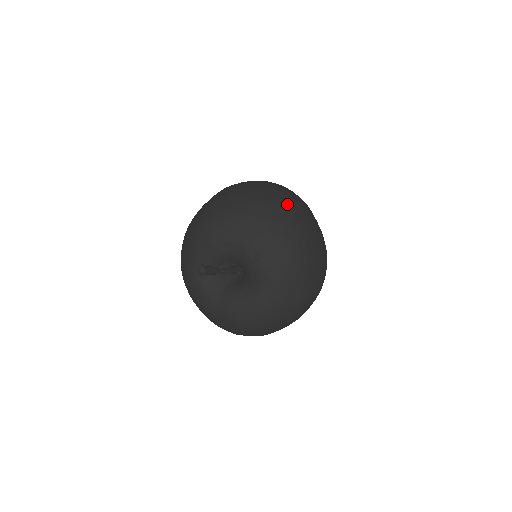
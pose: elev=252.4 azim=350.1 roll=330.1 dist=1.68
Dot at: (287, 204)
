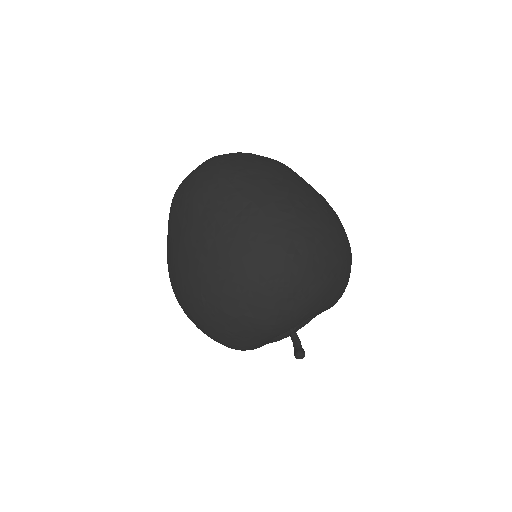
Dot at: (344, 235)
